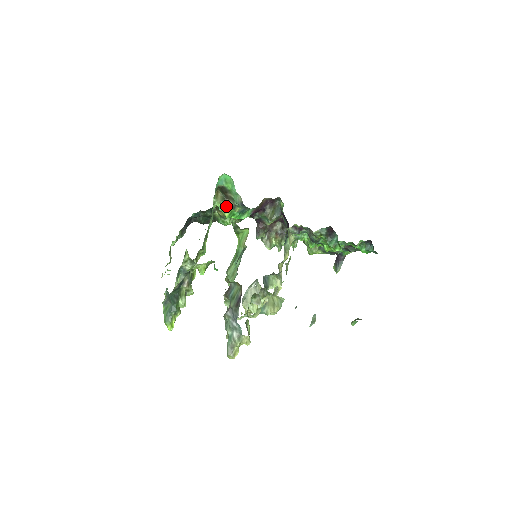
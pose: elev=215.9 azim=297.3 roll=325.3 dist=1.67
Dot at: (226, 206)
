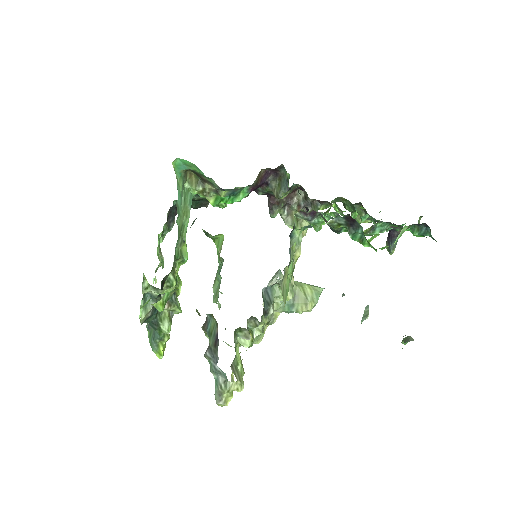
Dot at: (206, 191)
